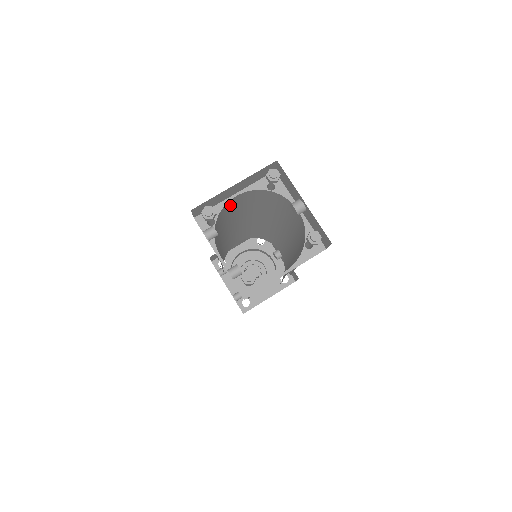
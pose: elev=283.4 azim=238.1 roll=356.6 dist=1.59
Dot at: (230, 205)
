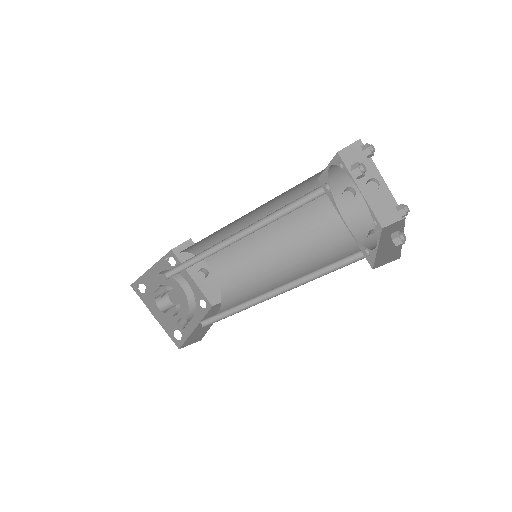
Dot at: occluded
